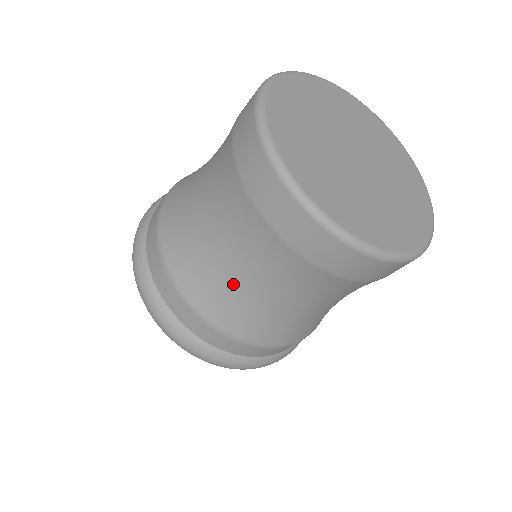
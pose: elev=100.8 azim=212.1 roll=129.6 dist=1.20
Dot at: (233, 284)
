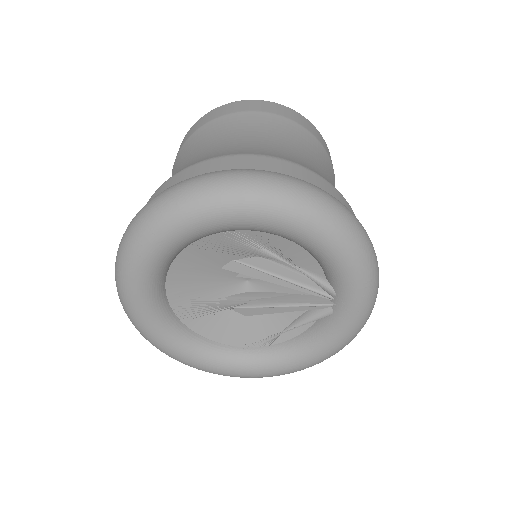
Dot at: (285, 149)
